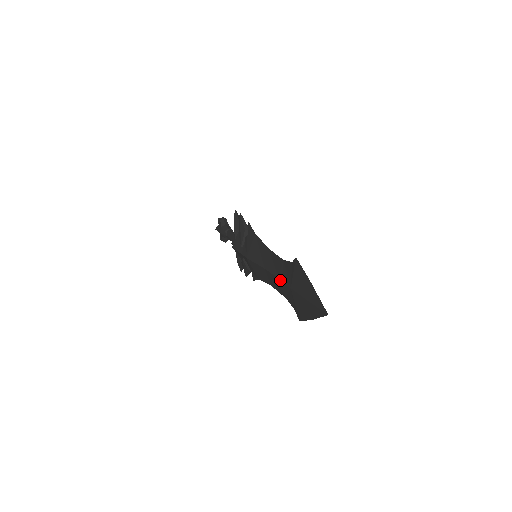
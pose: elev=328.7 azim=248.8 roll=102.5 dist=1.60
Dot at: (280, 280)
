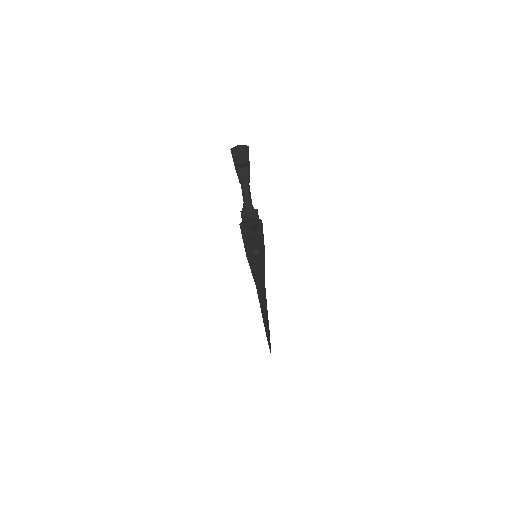
Dot at: occluded
